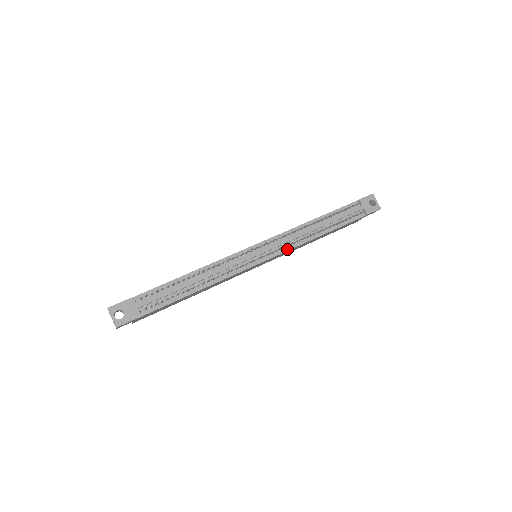
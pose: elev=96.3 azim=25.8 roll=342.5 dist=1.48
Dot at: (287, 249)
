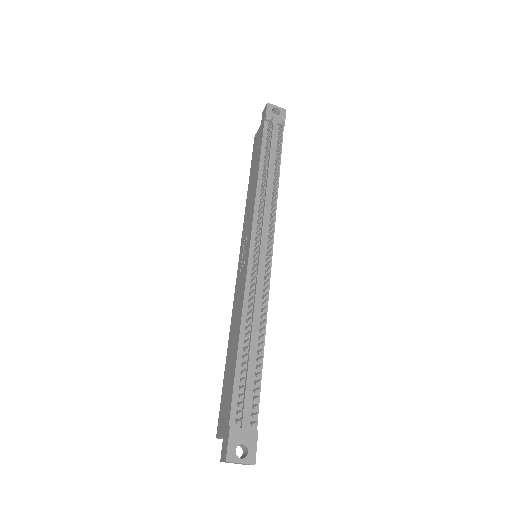
Dot at: occluded
